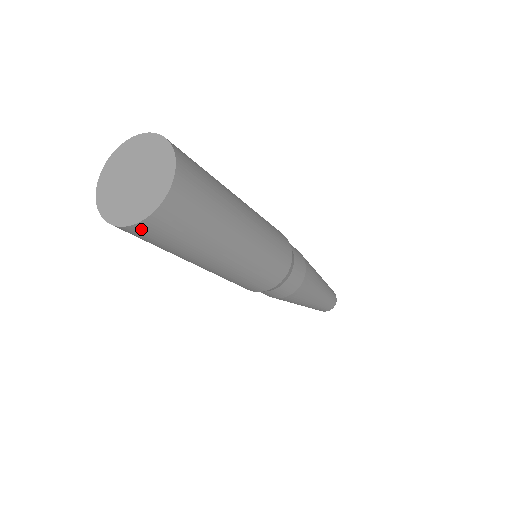
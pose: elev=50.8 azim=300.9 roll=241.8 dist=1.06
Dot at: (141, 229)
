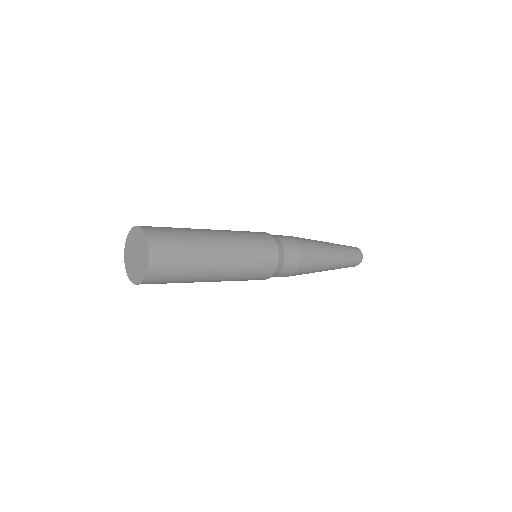
Dot at: occluded
